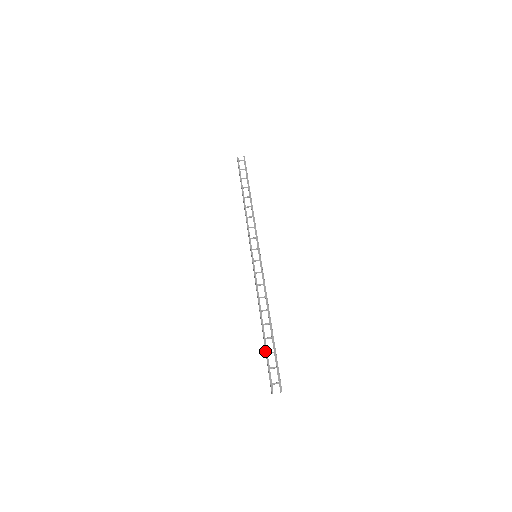
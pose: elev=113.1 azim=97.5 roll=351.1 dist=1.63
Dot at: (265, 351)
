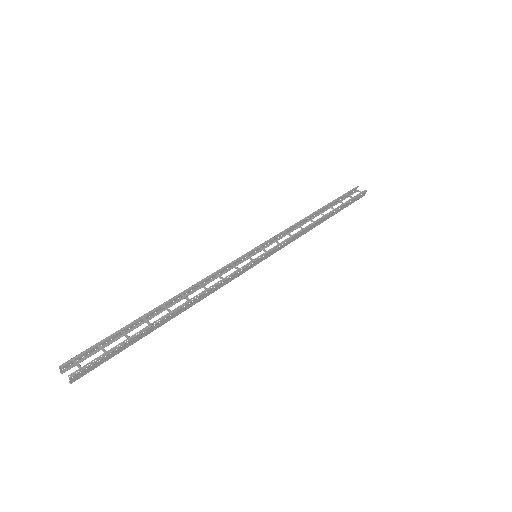
Dot at: (124, 328)
